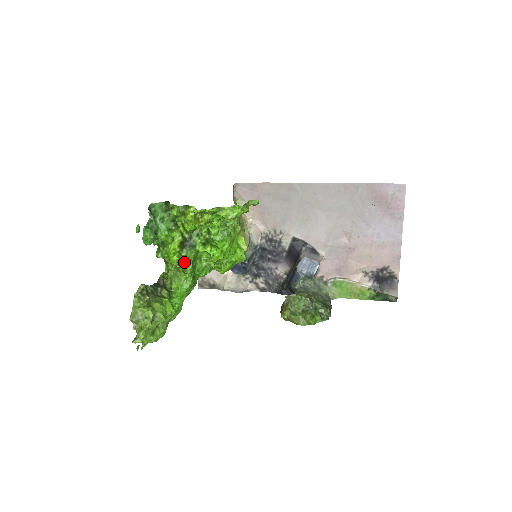
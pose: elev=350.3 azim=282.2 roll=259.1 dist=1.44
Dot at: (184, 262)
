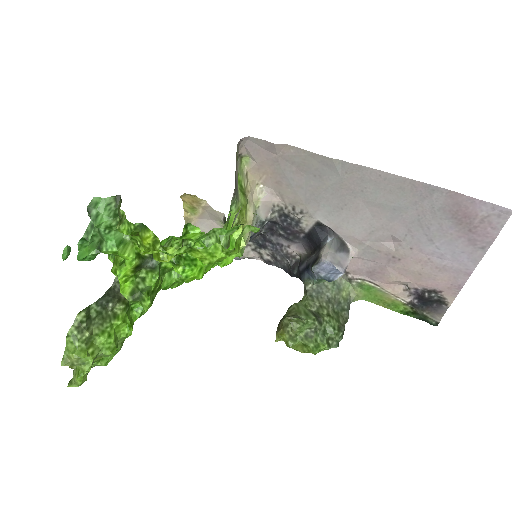
Dot at: (139, 294)
